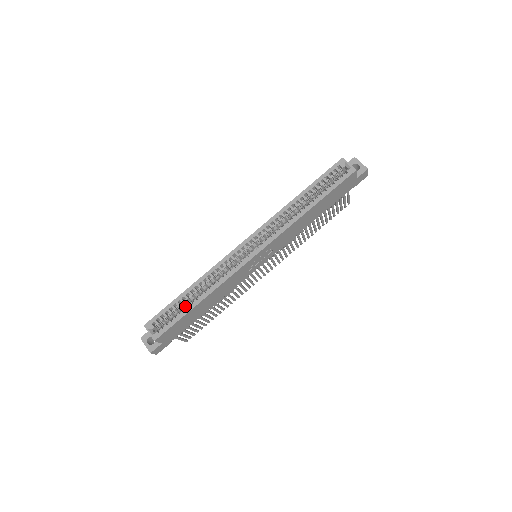
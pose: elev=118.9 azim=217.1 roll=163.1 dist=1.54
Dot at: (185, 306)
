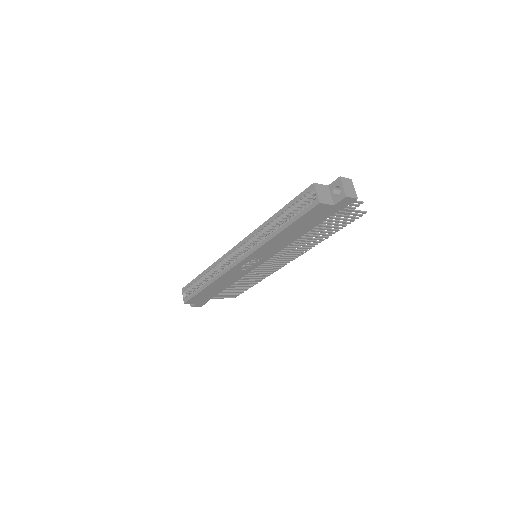
Dot at: (200, 286)
